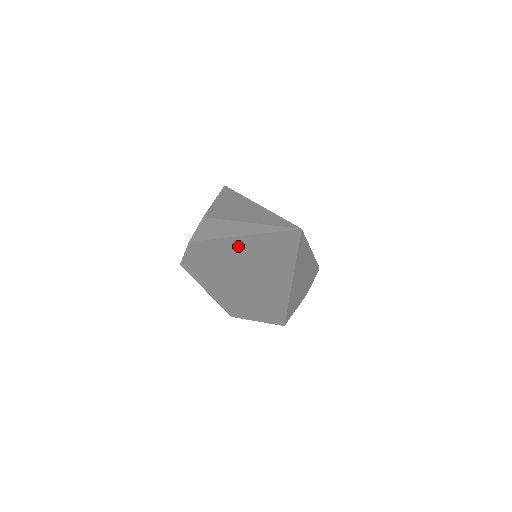
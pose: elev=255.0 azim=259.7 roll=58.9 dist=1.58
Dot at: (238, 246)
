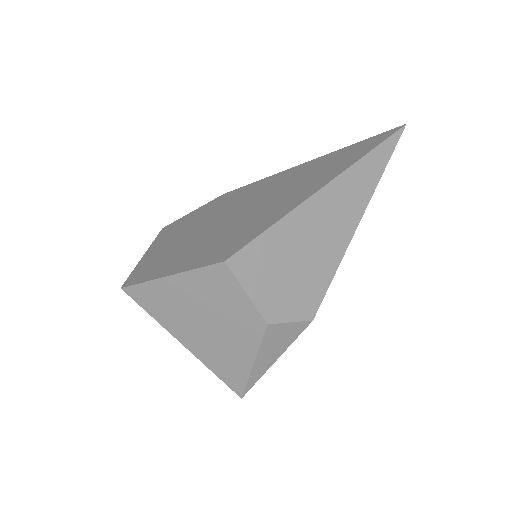
Dot at: (294, 171)
